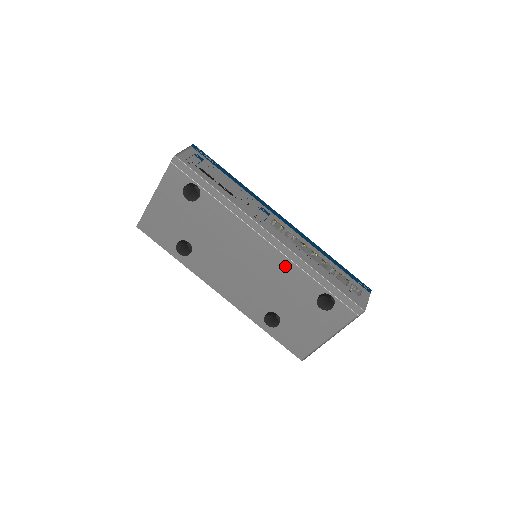
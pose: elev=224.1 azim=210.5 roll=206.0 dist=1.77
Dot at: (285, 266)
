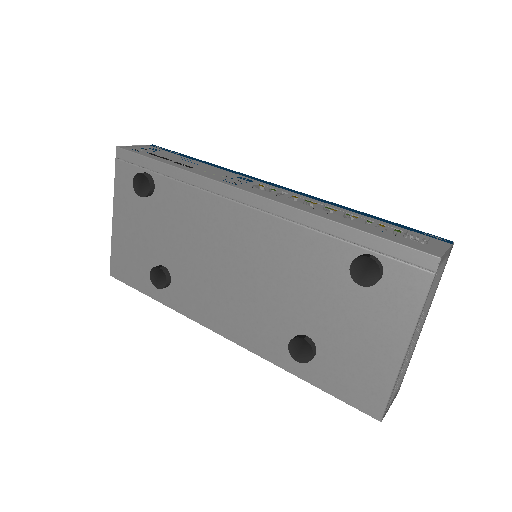
Dot at: (284, 236)
